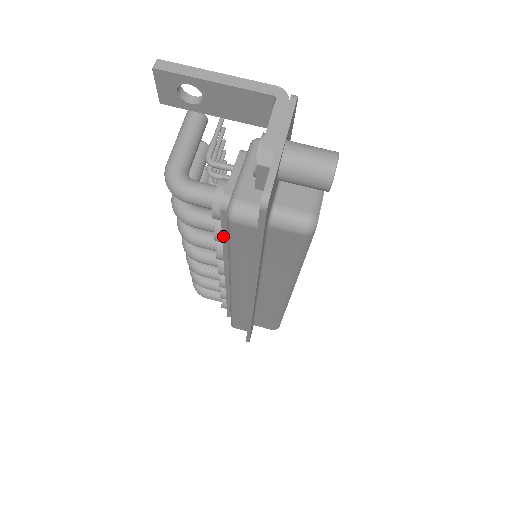
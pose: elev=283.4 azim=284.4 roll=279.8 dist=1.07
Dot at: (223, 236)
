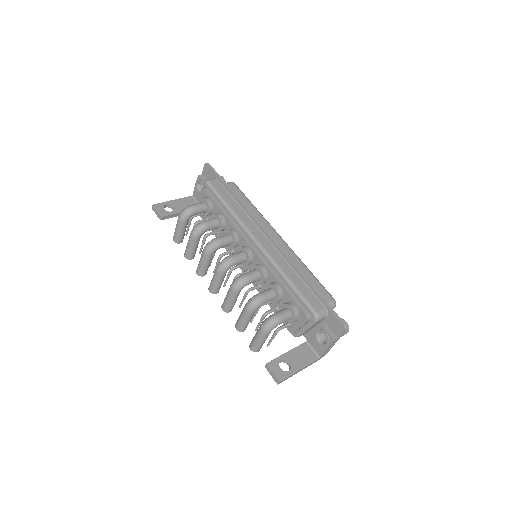
Dot at: (218, 206)
